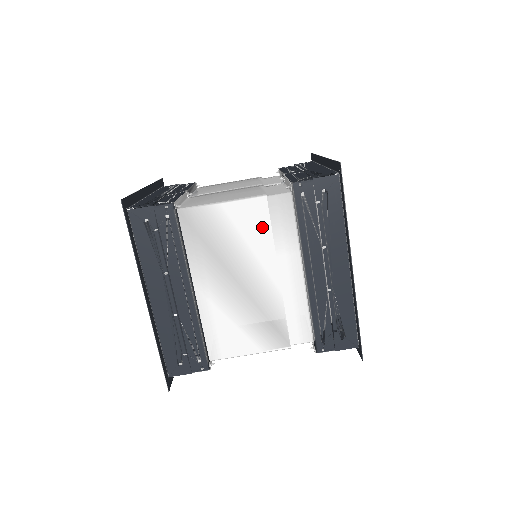
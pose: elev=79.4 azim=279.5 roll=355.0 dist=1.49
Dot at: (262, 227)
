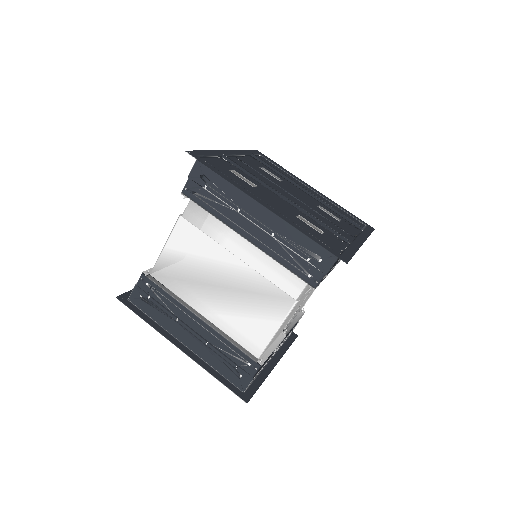
Dot at: (197, 237)
